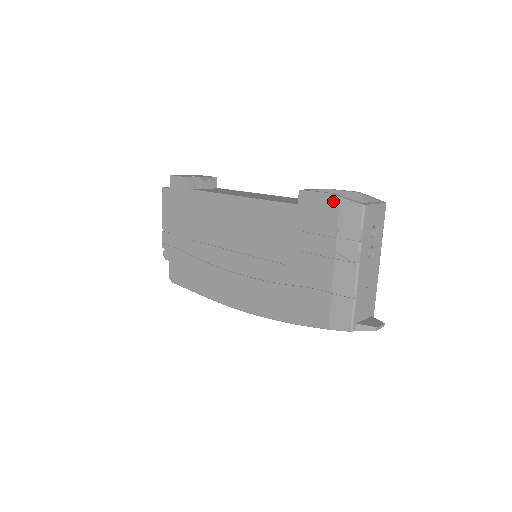
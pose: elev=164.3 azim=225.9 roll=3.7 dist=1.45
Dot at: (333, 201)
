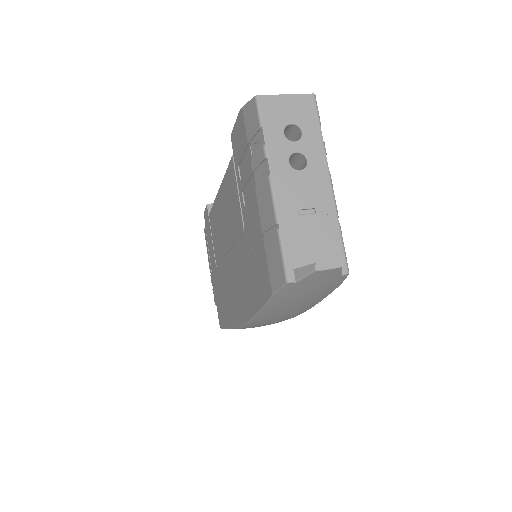
Dot at: (241, 119)
